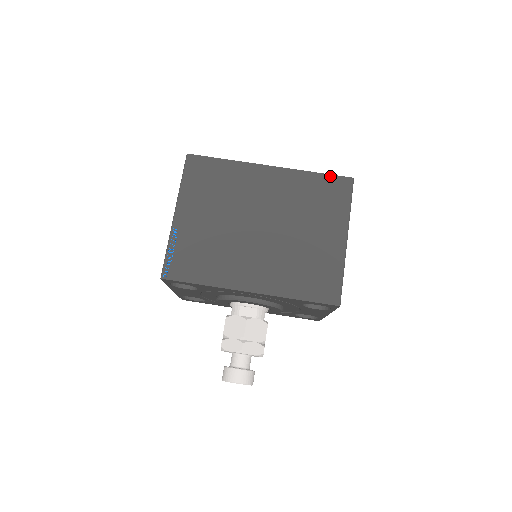
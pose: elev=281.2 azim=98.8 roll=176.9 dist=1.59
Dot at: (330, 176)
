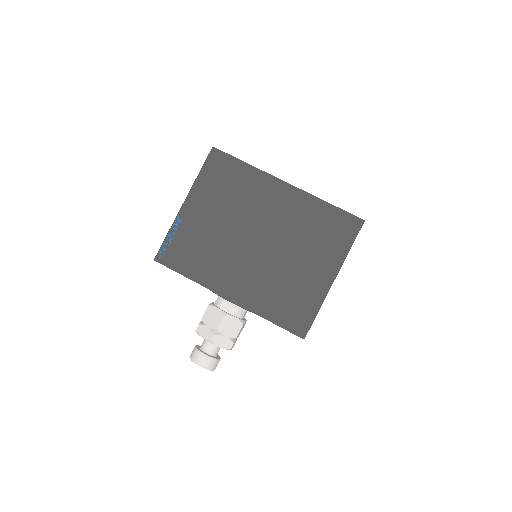
Dot at: (342, 211)
